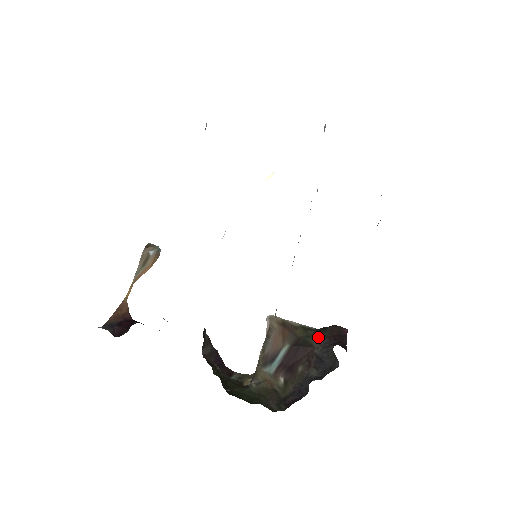
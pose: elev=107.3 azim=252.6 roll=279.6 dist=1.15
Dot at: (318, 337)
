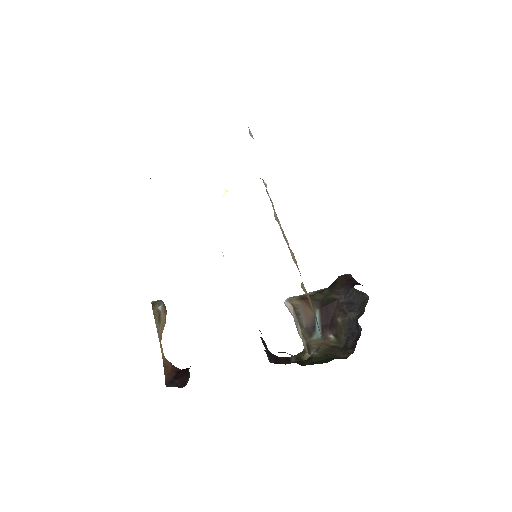
Dot at: (335, 291)
